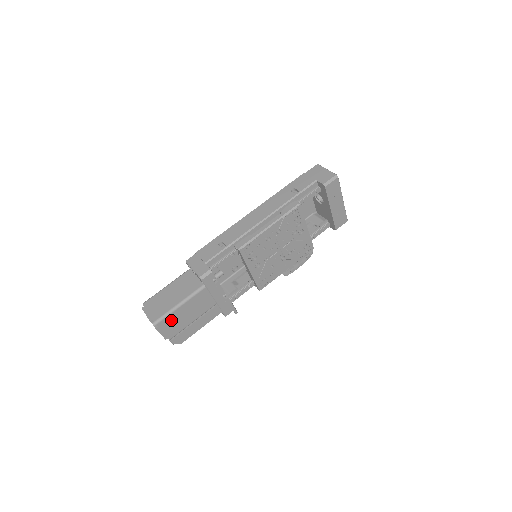
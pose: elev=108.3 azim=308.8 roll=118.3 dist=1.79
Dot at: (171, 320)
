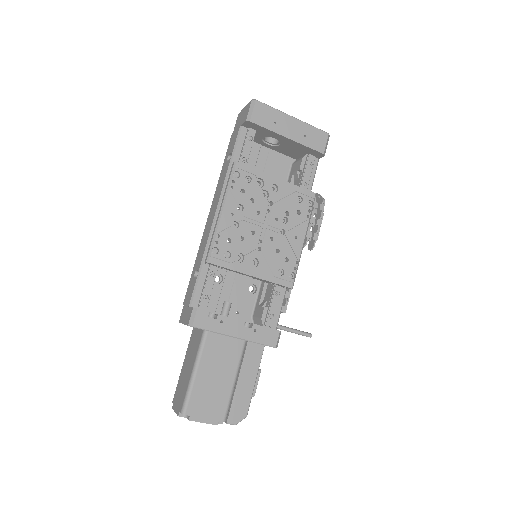
Dot at: (200, 398)
